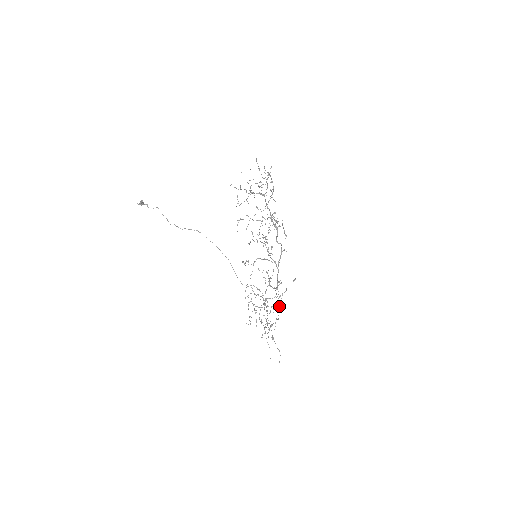
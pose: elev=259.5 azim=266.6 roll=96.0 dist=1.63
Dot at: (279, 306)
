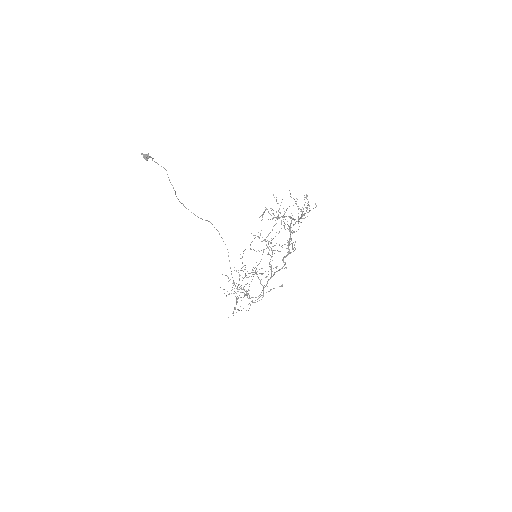
Dot at: occluded
